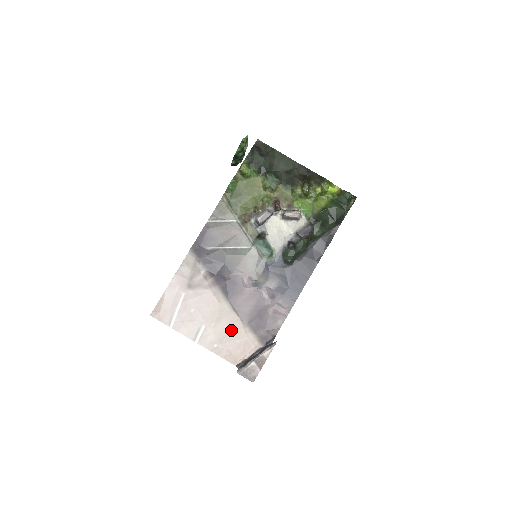
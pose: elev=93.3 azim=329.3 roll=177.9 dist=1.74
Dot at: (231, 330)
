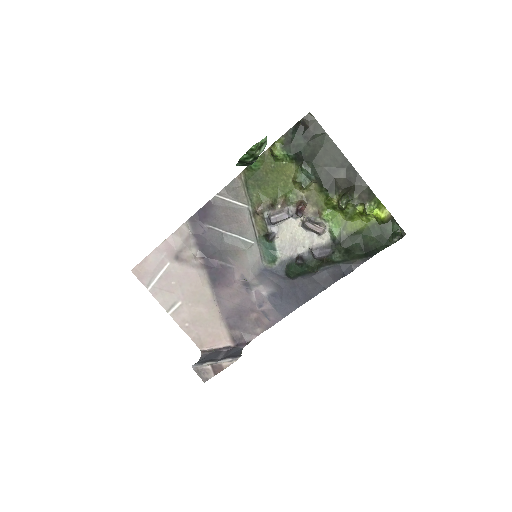
Dot at: (206, 317)
